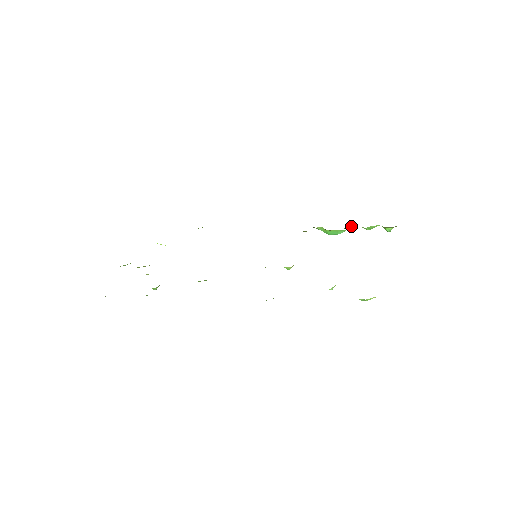
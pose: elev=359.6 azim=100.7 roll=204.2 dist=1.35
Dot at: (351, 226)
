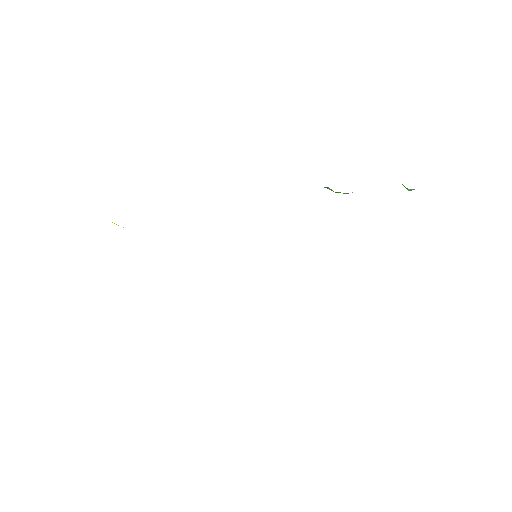
Dot at: occluded
